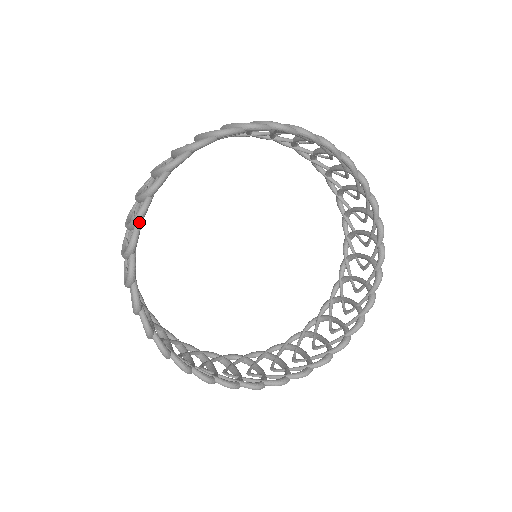
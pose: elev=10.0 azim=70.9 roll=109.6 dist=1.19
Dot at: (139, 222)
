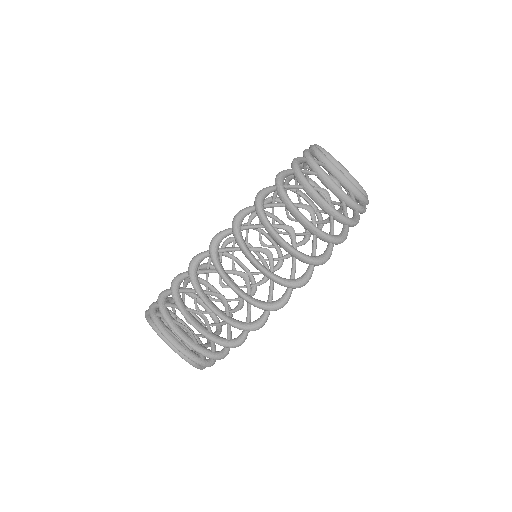
Dot at: (253, 329)
